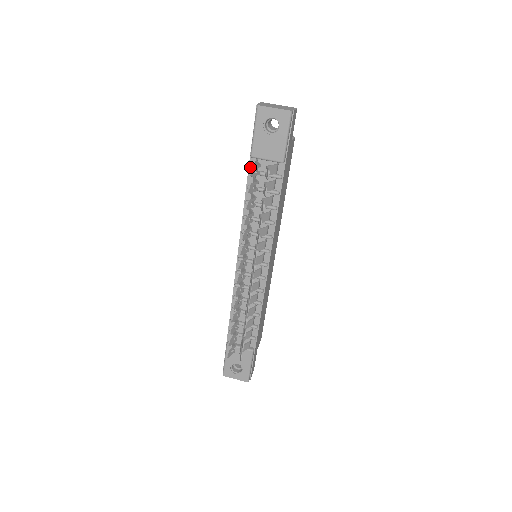
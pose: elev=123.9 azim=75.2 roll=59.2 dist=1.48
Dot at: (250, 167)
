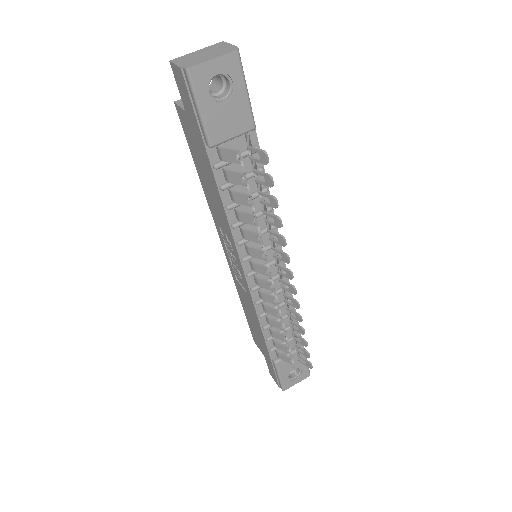
Dot at: (212, 161)
